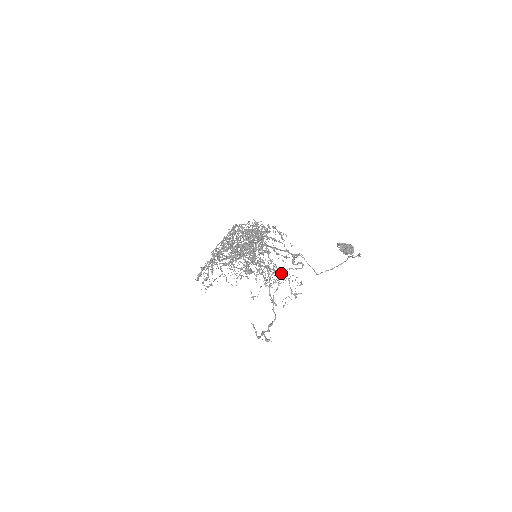
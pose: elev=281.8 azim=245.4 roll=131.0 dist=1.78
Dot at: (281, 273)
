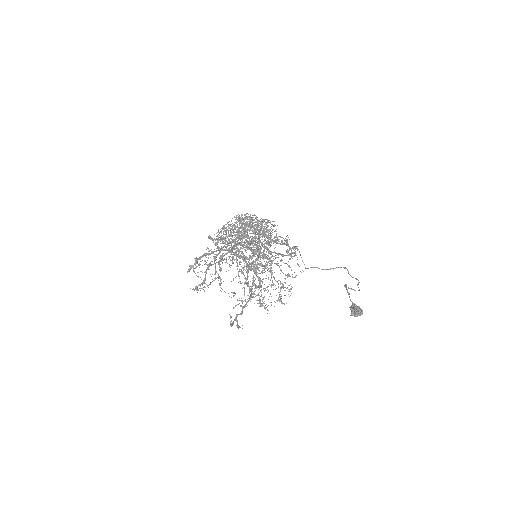
Dot at: (271, 256)
